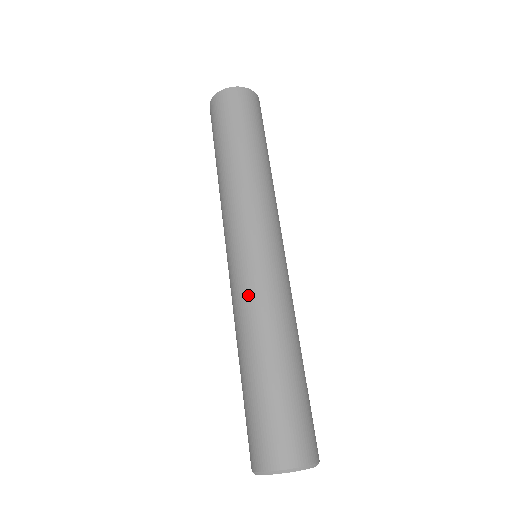
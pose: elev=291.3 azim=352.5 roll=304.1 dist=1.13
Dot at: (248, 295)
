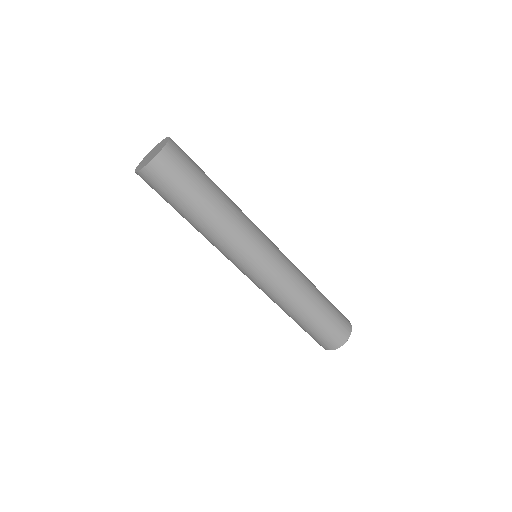
Dot at: (272, 293)
